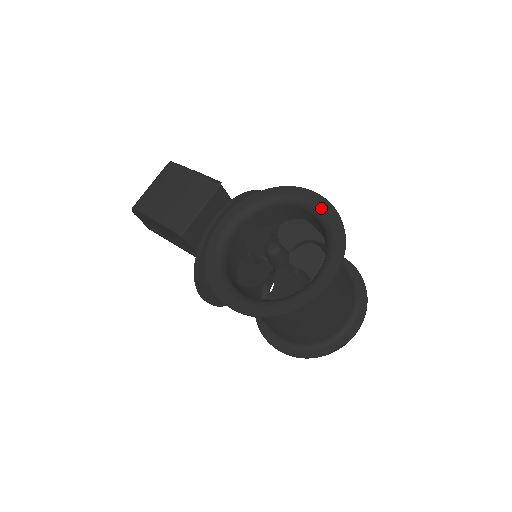
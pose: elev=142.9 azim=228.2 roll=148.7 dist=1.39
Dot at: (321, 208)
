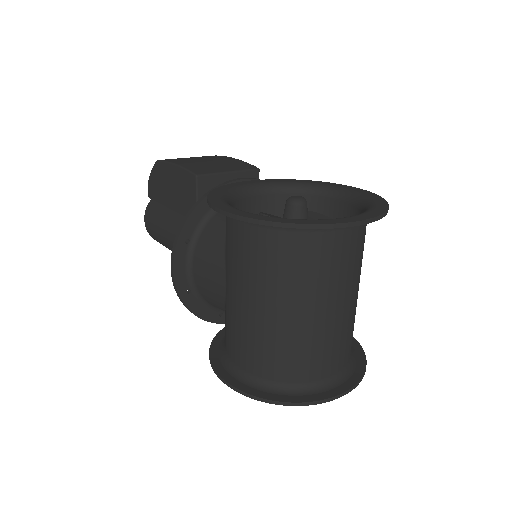
Dot at: (365, 194)
